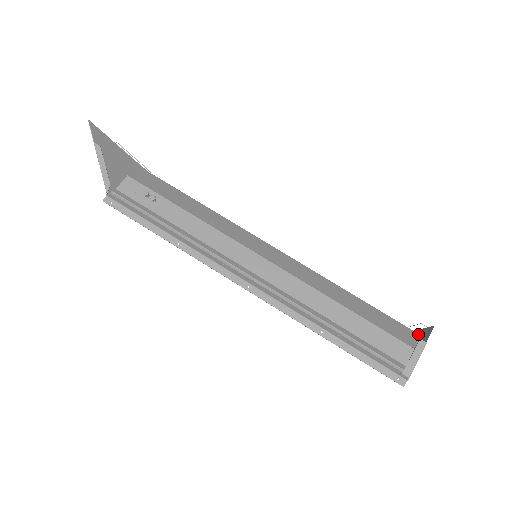
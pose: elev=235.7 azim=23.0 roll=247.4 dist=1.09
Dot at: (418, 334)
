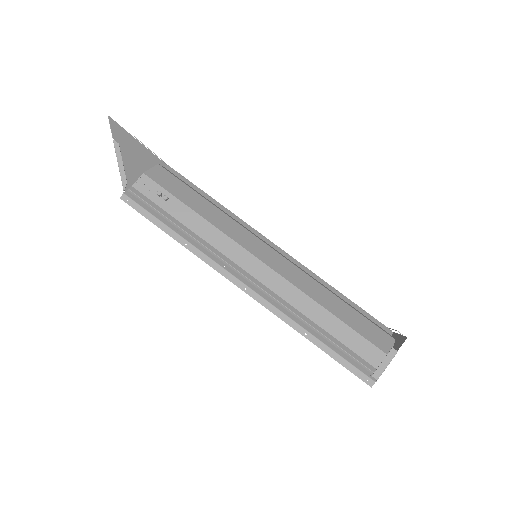
Dot at: (394, 339)
